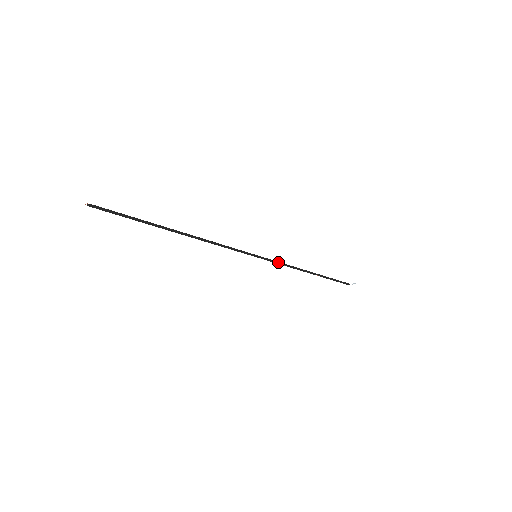
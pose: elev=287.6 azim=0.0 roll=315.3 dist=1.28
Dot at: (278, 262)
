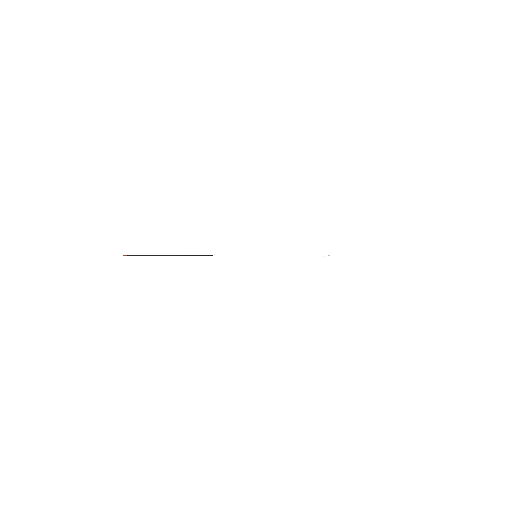
Dot at: occluded
